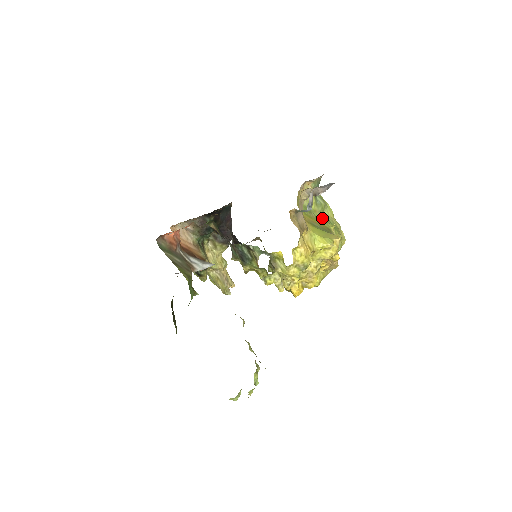
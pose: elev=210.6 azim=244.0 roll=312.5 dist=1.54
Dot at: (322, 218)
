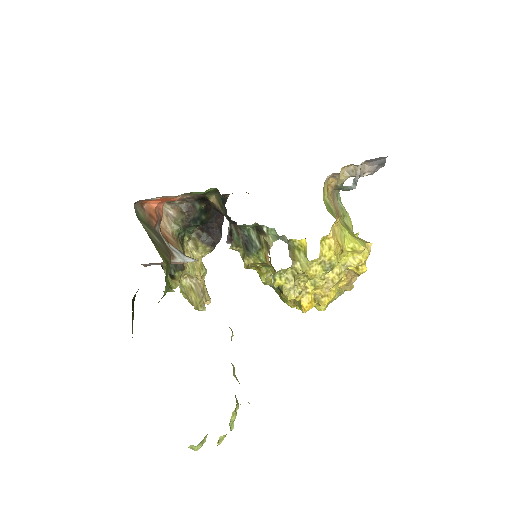
Dot at: (343, 224)
